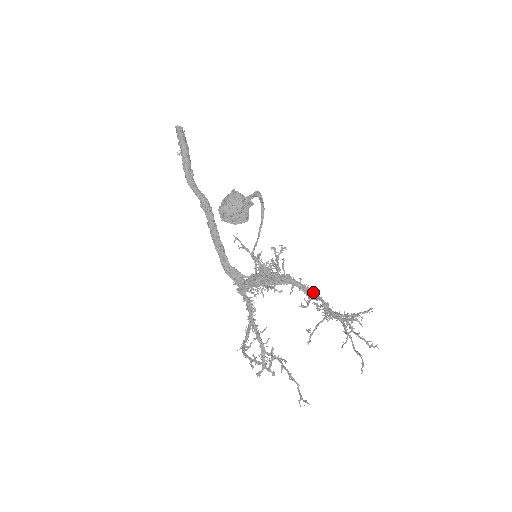
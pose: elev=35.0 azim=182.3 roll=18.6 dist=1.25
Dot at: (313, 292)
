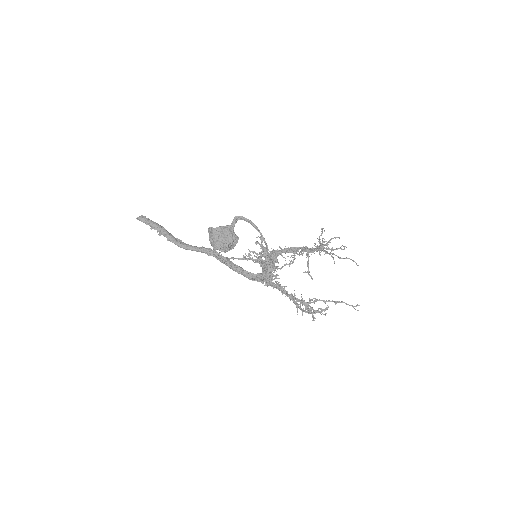
Dot at: (292, 248)
